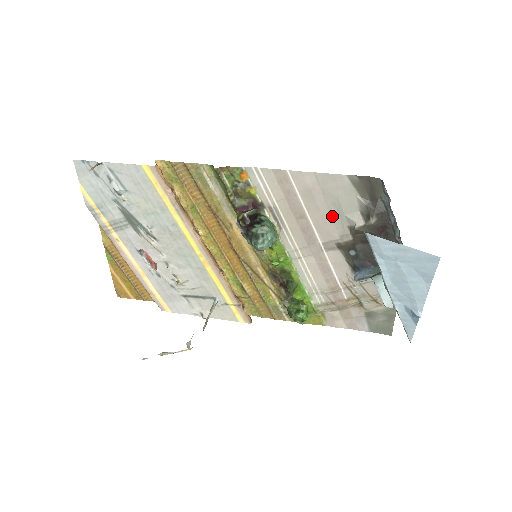
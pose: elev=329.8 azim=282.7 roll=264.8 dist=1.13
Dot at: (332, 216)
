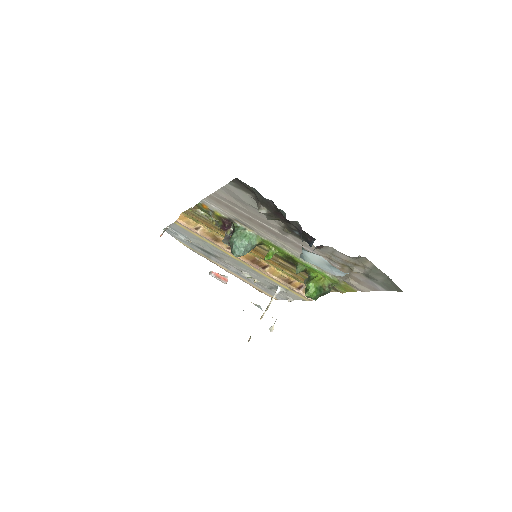
Dot at: (257, 213)
